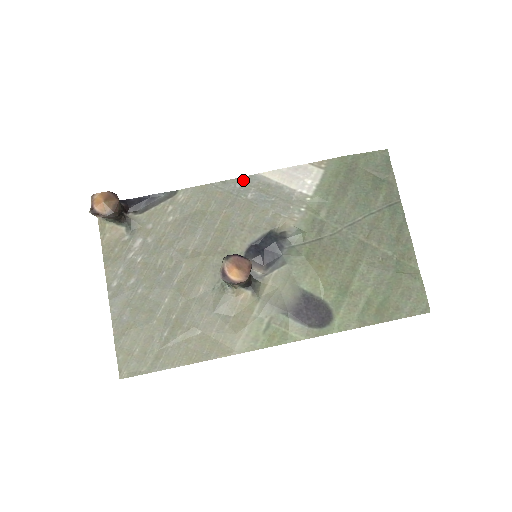
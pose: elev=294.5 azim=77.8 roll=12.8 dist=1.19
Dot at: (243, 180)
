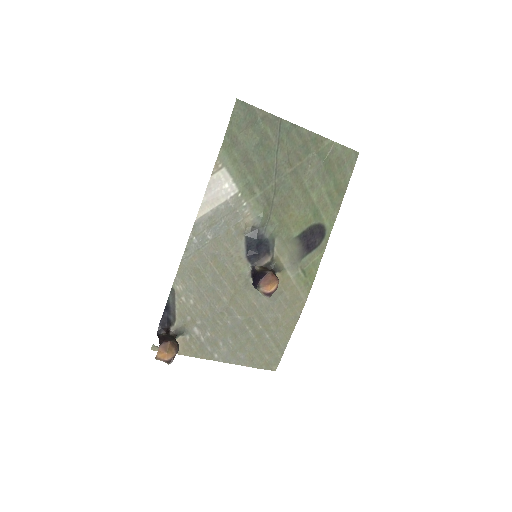
Dot at: (193, 235)
